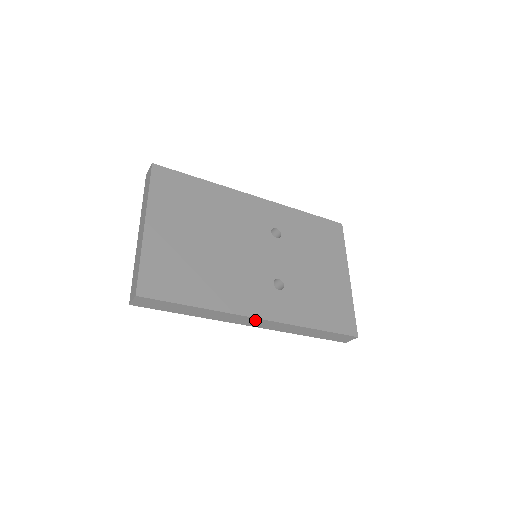
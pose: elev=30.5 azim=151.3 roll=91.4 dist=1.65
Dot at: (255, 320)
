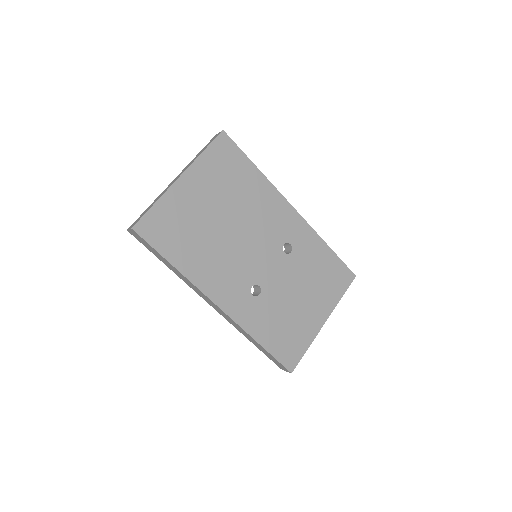
Dot at: (215, 305)
